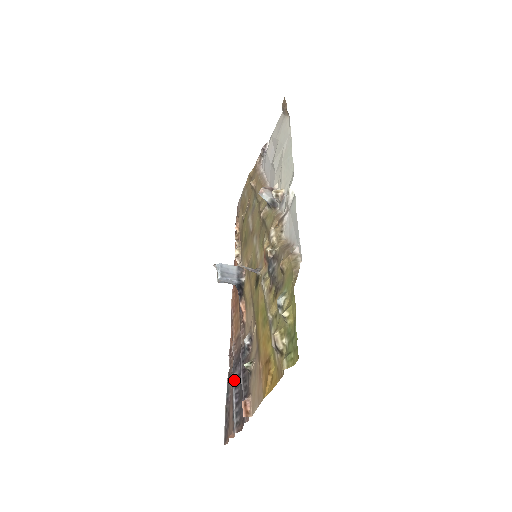
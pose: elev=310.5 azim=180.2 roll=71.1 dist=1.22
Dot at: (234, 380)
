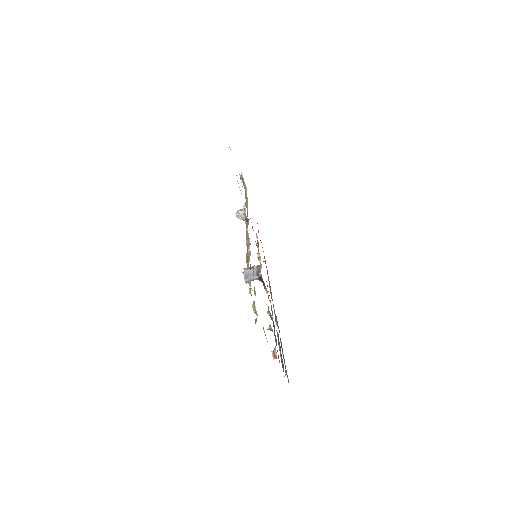
Dot at: (278, 340)
